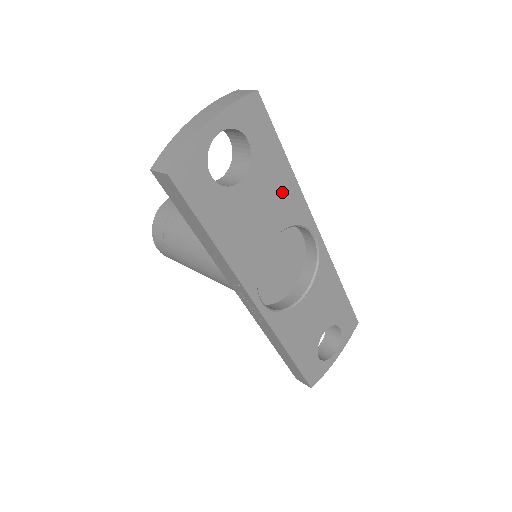
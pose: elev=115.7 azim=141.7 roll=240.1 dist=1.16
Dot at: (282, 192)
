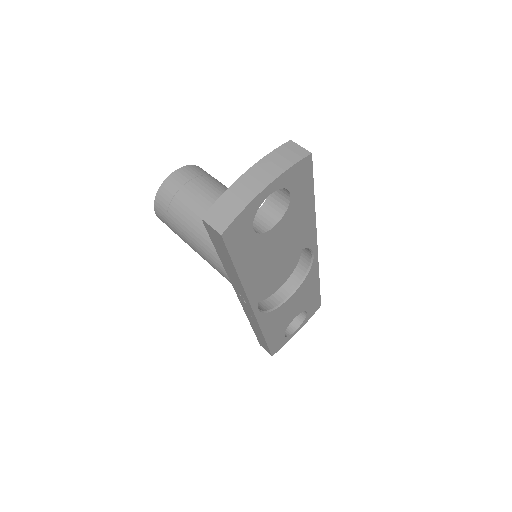
Dot at: (301, 227)
